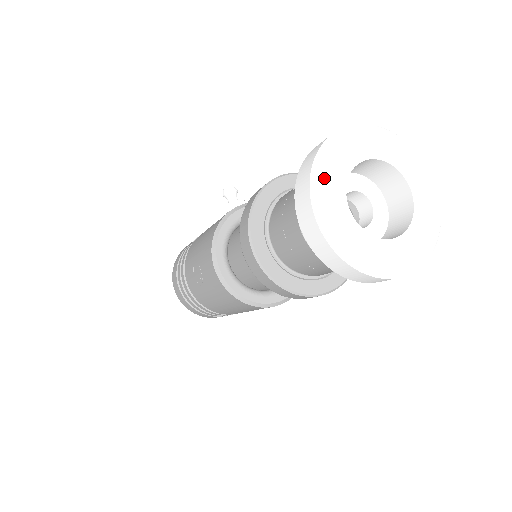
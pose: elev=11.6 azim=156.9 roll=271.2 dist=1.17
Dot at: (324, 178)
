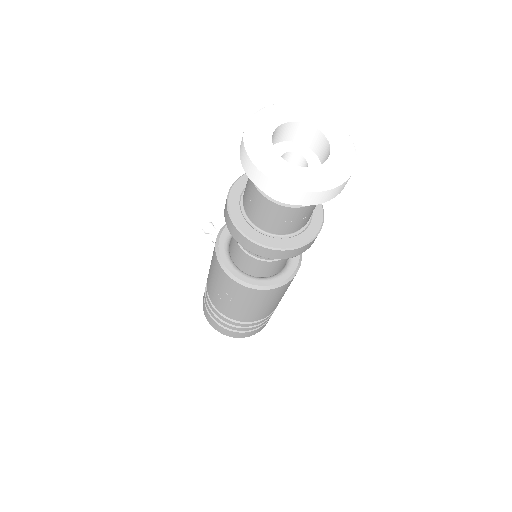
Dot at: (258, 154)
